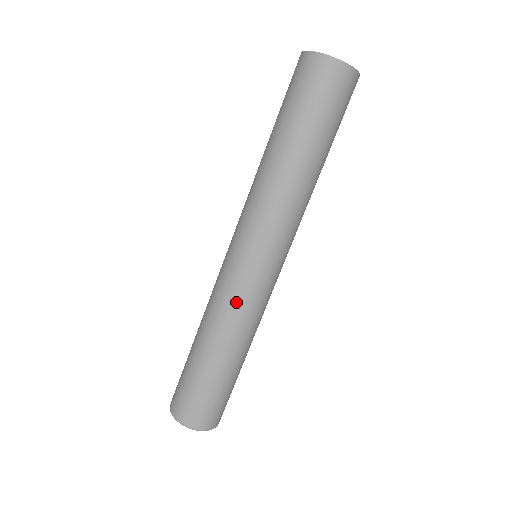
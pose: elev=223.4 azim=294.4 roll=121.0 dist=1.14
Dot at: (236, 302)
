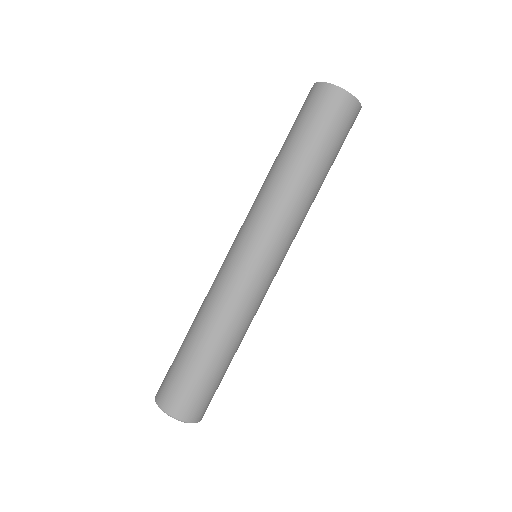
Dot at: (252, 301)
